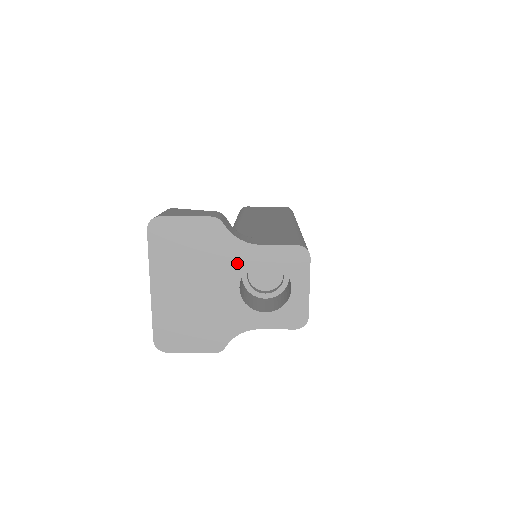
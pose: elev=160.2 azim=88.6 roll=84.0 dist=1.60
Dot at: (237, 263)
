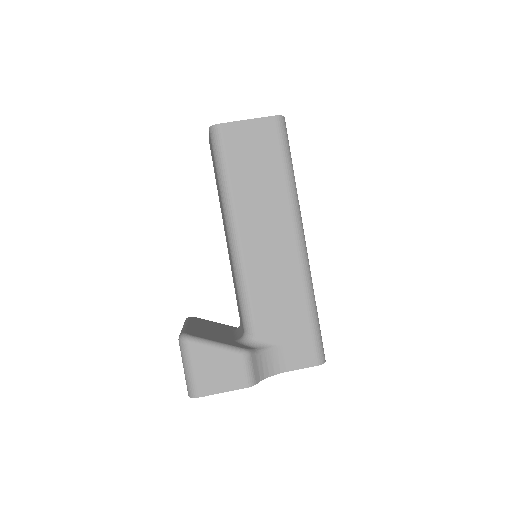
Dot at: occluded
